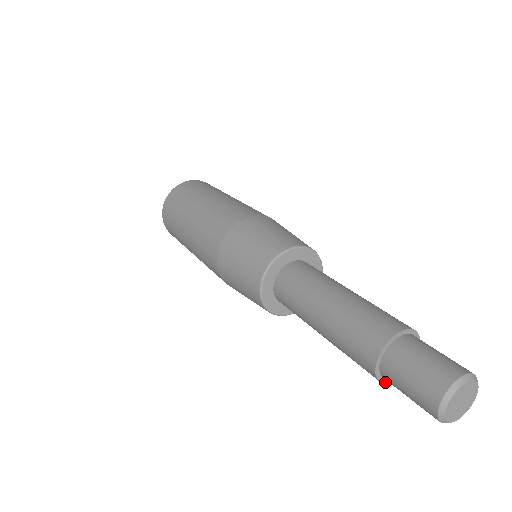
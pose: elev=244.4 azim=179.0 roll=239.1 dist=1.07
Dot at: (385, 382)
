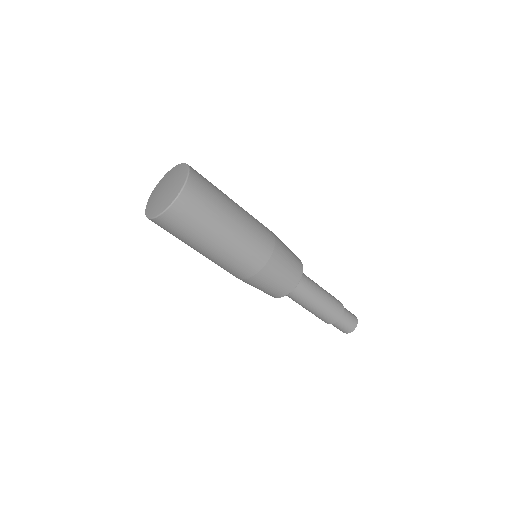
Dot at: occluded
